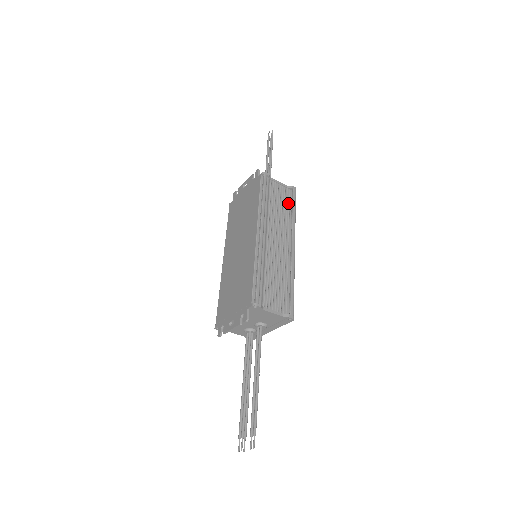
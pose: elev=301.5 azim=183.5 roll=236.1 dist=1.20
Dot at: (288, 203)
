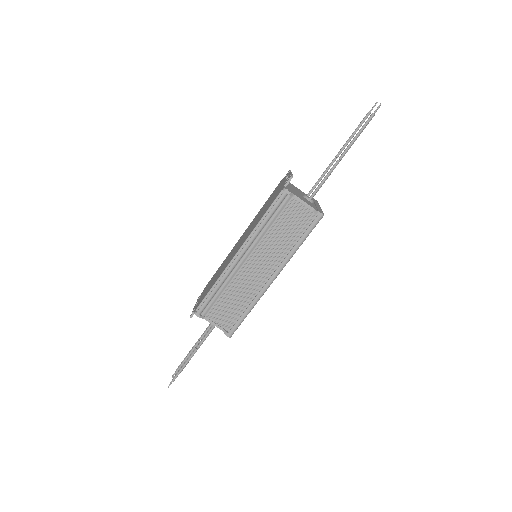
Dot at: (302, 229)
